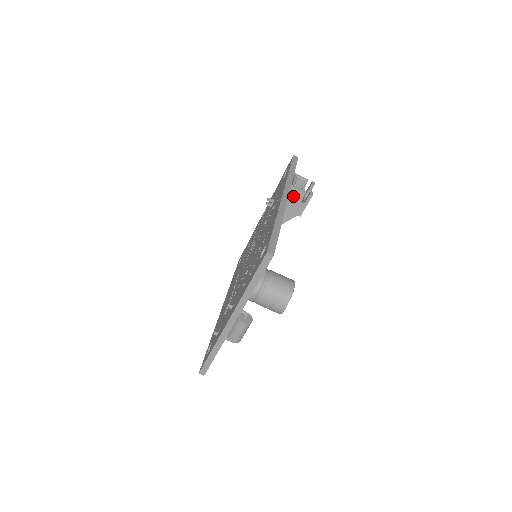
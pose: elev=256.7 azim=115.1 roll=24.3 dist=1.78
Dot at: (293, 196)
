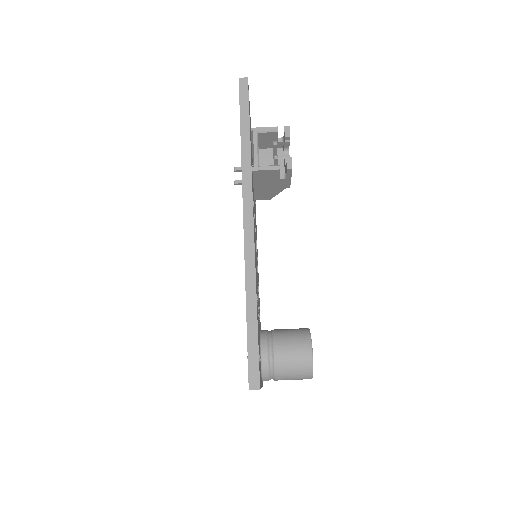
Dot at: (264, 177)
